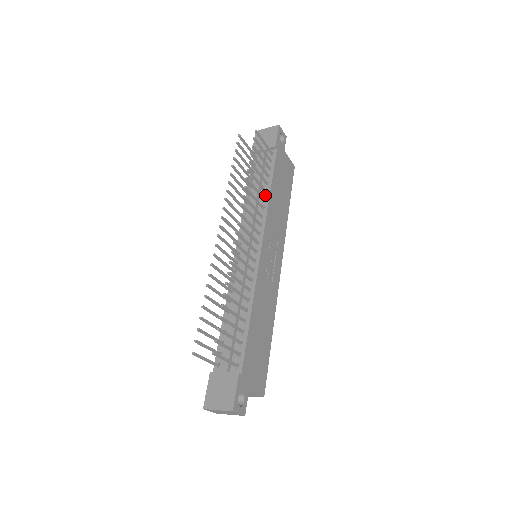
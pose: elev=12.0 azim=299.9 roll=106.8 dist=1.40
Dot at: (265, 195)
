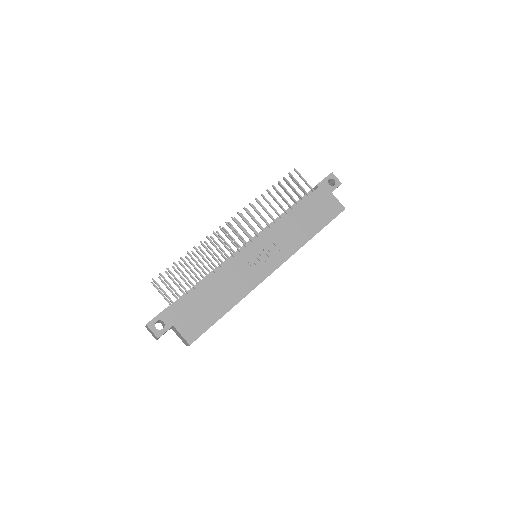
Dot at: (285, 215)
